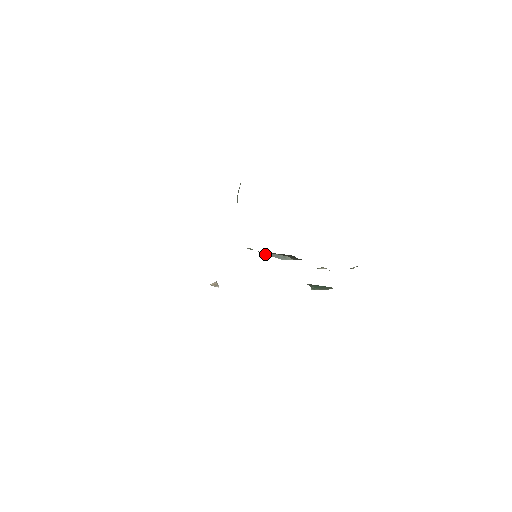
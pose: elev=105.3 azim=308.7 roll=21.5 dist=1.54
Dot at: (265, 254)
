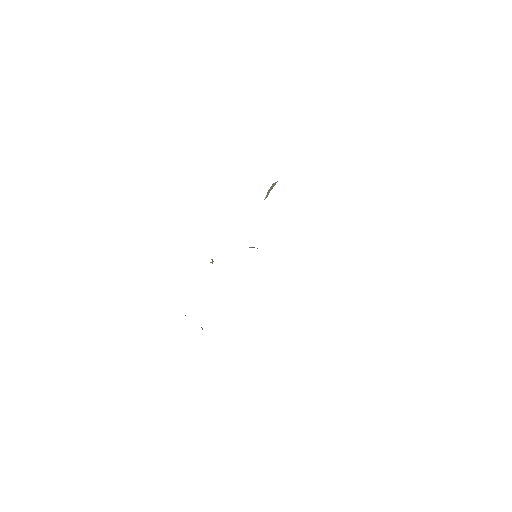
Dot at: occluded
